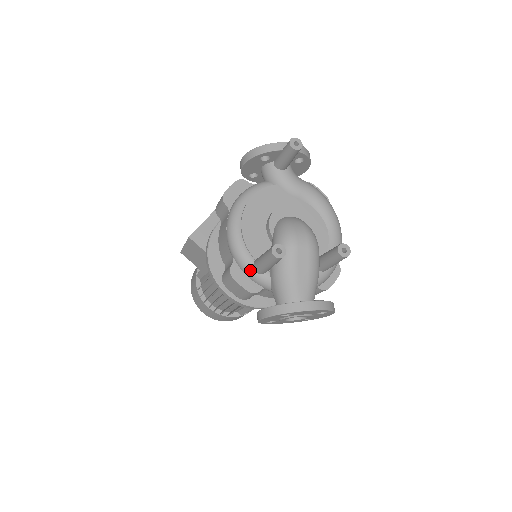
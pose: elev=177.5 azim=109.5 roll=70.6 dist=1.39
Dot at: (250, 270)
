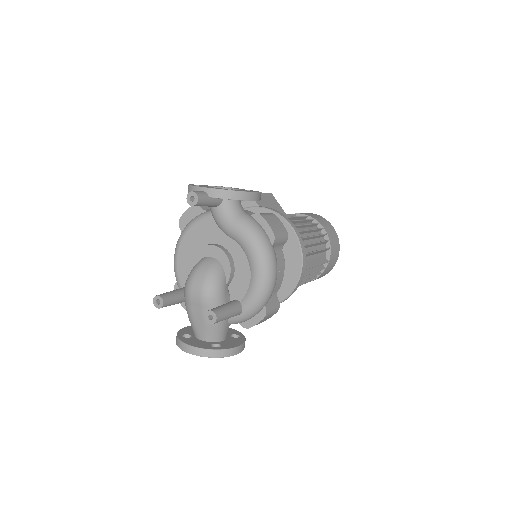
Dot at: occluded
